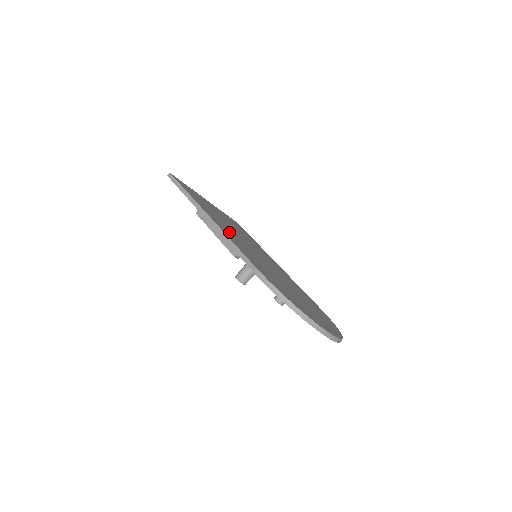
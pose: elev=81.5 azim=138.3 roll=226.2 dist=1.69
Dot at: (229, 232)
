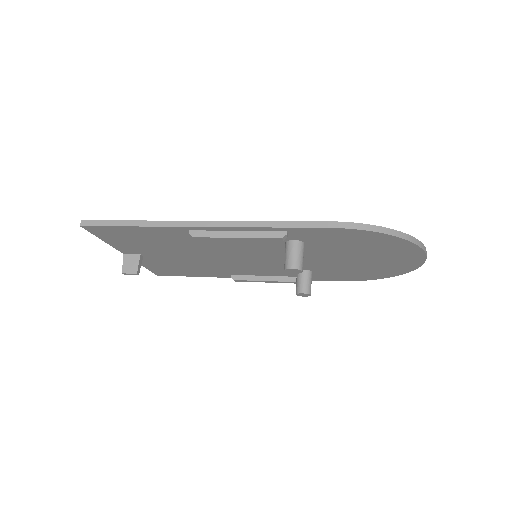
Dot at: occluded
